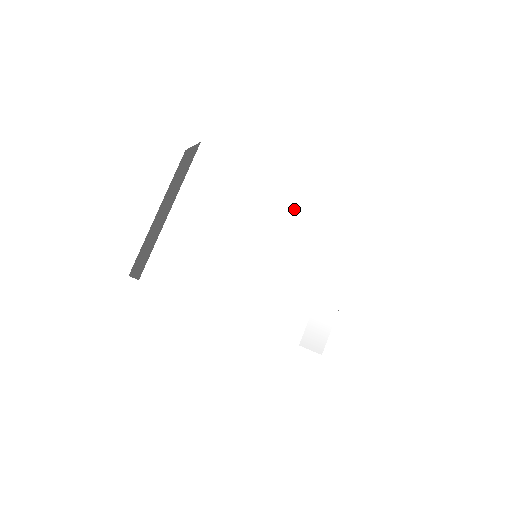
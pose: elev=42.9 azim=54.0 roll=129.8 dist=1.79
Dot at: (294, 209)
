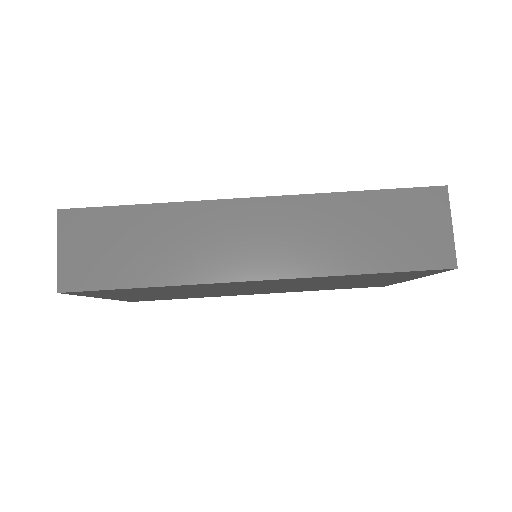
Dot at: occluded
